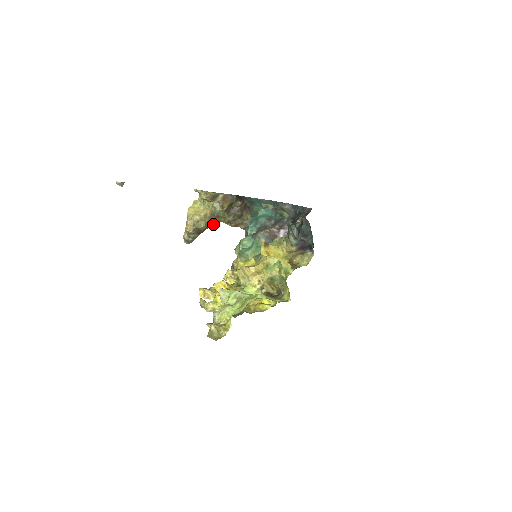
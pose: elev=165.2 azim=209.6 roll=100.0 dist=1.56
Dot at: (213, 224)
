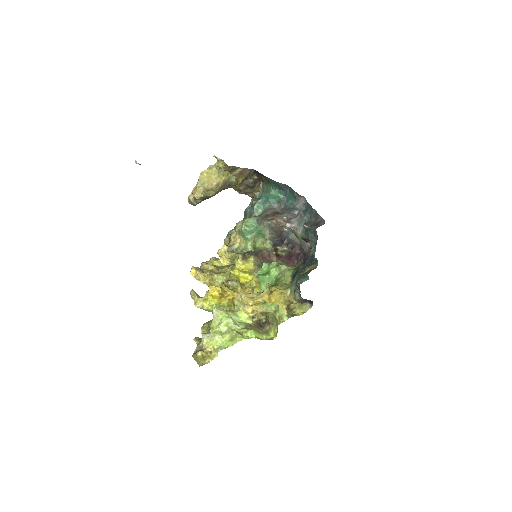
Dot at: occluded
